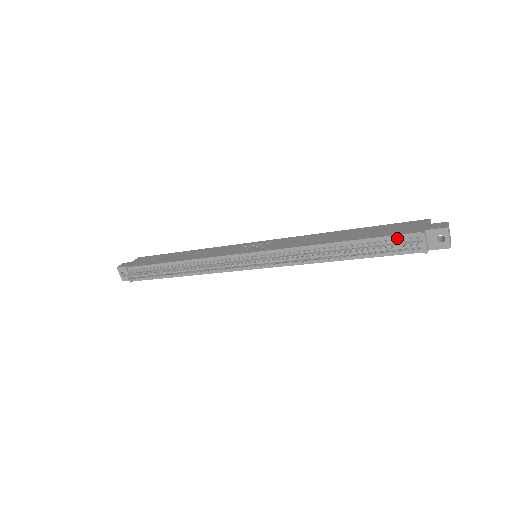
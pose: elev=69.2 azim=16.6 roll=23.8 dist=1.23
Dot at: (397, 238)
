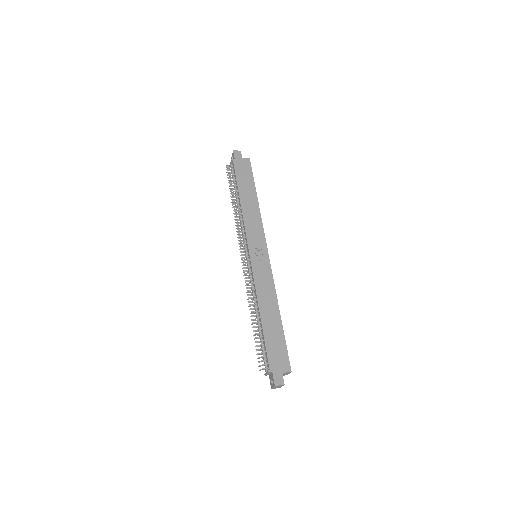
Dot at: (266, 355)
